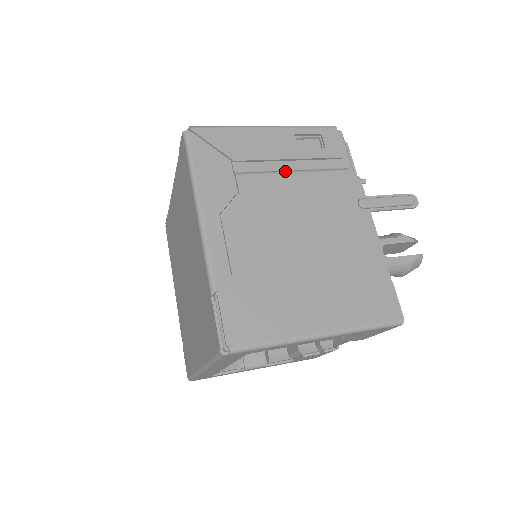
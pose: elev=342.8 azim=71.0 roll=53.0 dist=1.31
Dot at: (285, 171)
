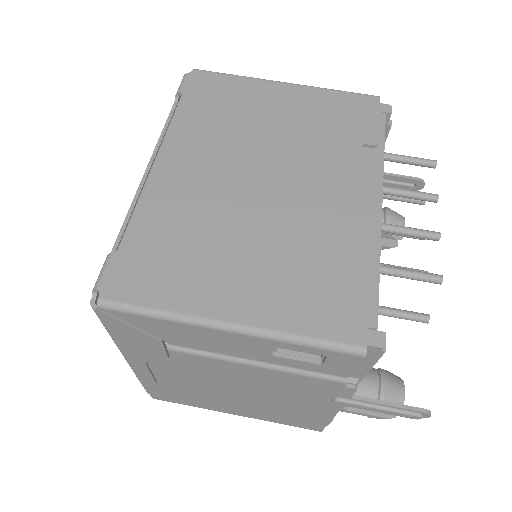
Dot at: (242, 361)
